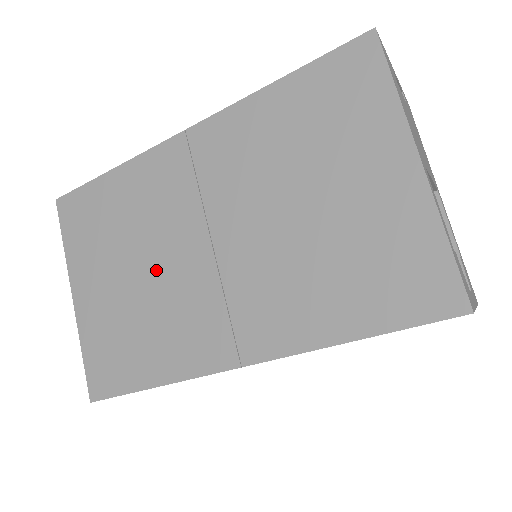
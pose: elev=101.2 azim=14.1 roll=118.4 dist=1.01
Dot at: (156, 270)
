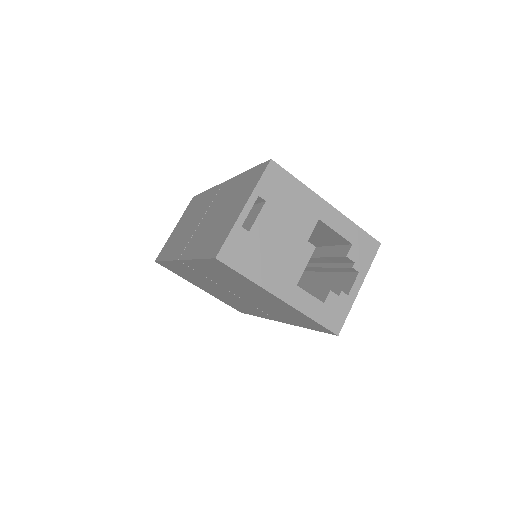
Dot at: (221, 292)
